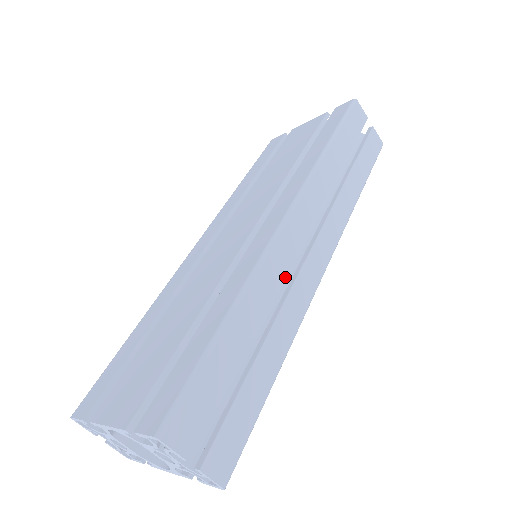
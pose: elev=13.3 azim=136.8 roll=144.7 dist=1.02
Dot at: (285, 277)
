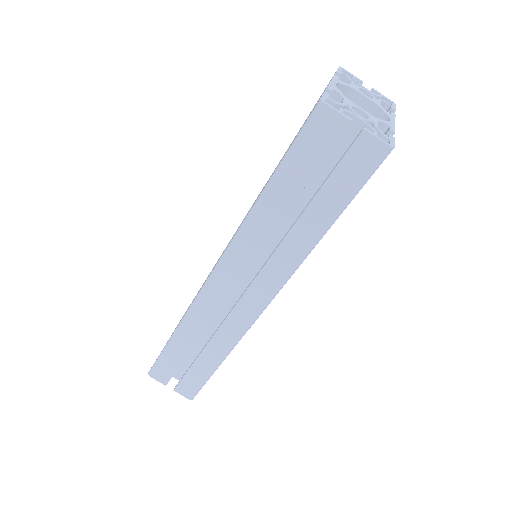
Dot at: occluded
